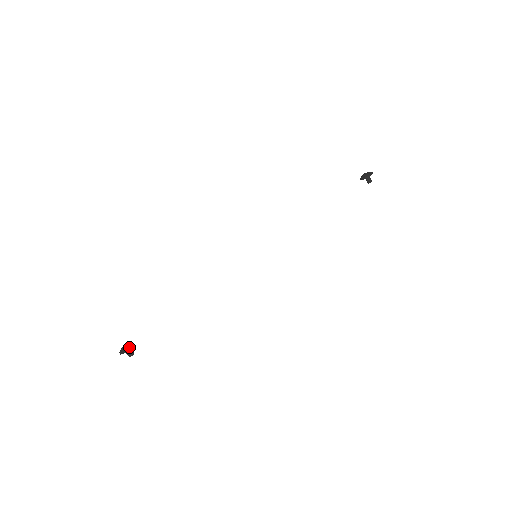
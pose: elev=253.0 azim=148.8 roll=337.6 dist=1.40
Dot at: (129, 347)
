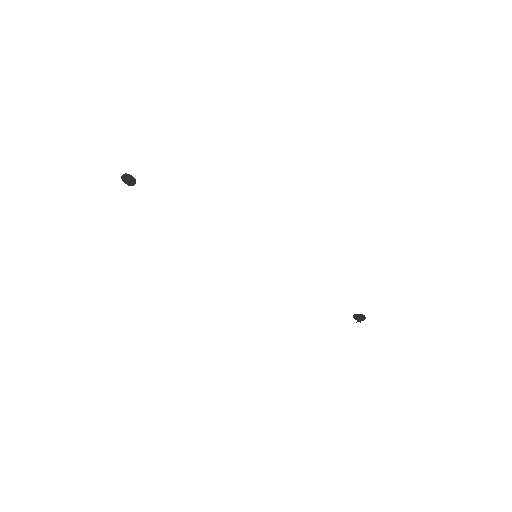
Dot at: occluded
